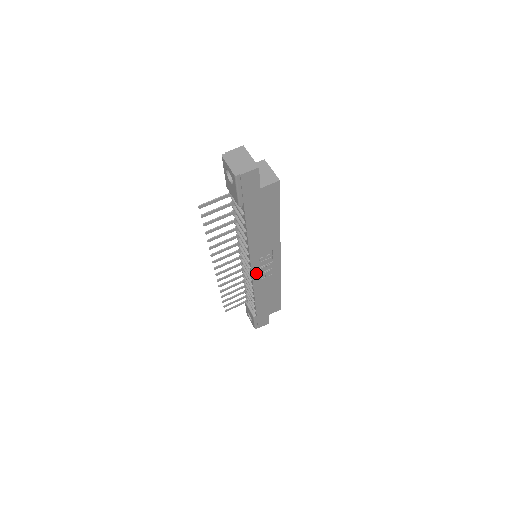
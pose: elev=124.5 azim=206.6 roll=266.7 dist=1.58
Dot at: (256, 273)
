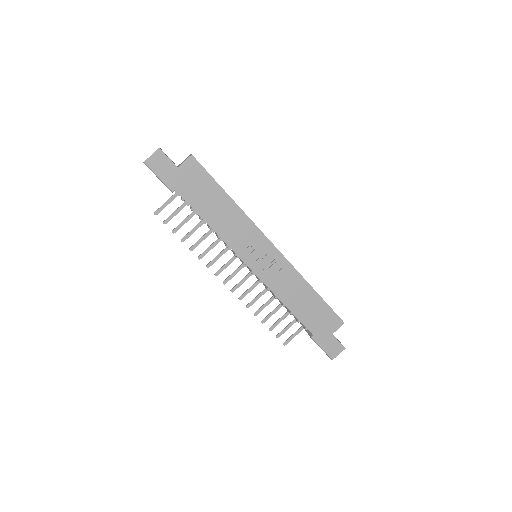
Dot at: (257, 269)
